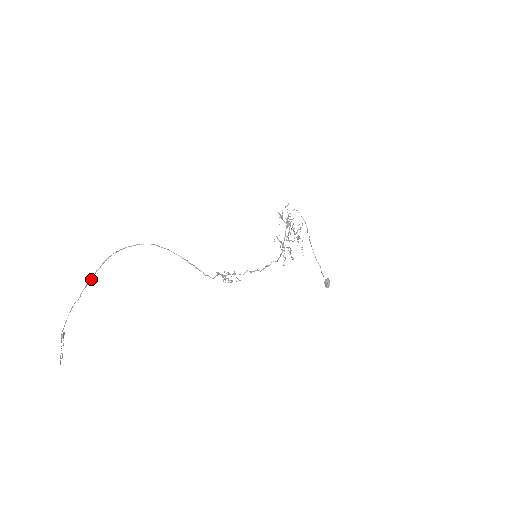
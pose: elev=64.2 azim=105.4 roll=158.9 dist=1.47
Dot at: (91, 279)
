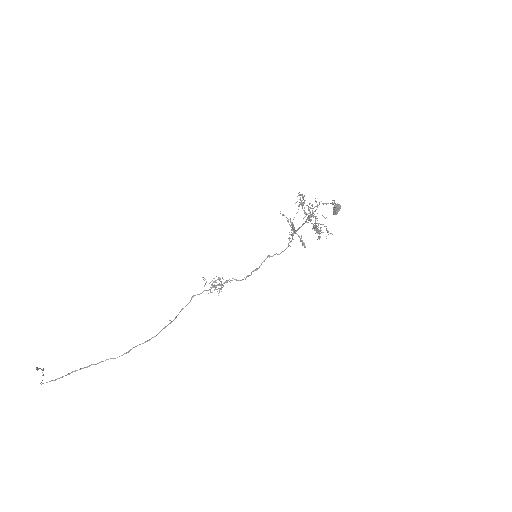
Dot at: occluded
